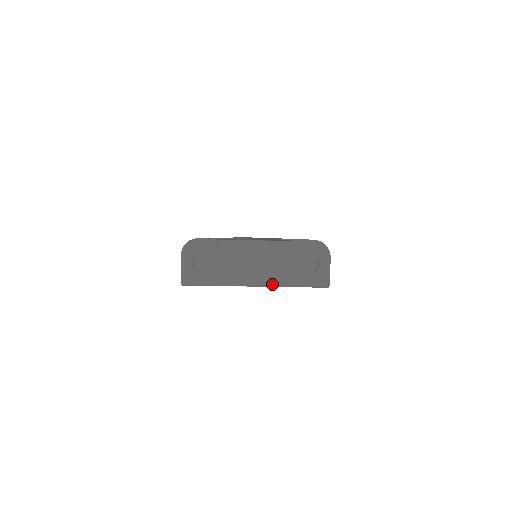
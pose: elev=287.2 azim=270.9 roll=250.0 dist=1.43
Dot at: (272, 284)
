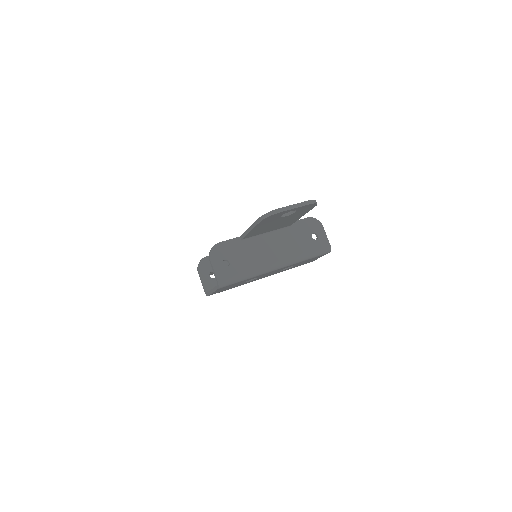
Dot at: (290, 262)
